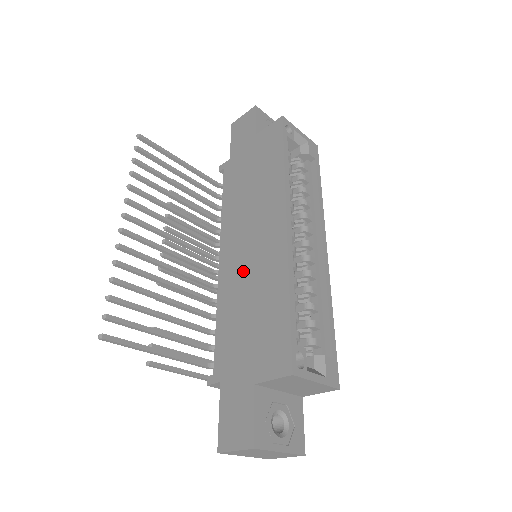
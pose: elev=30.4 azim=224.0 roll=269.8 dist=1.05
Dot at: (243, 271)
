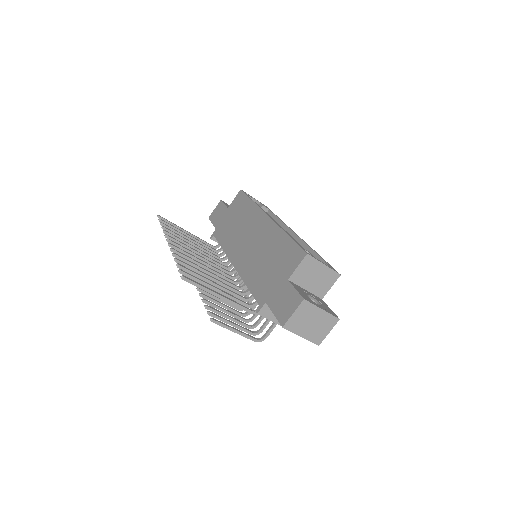
Dot at: (252, 253)
